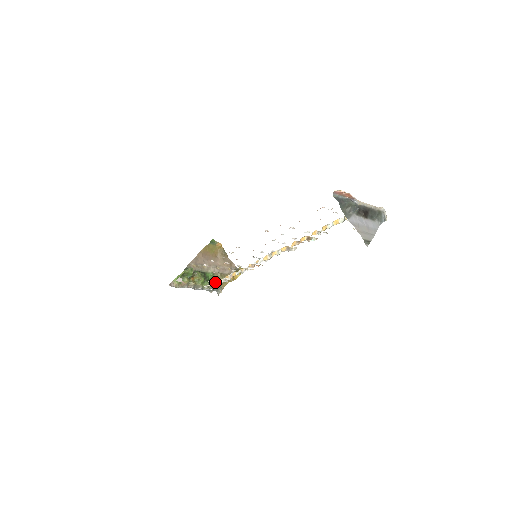
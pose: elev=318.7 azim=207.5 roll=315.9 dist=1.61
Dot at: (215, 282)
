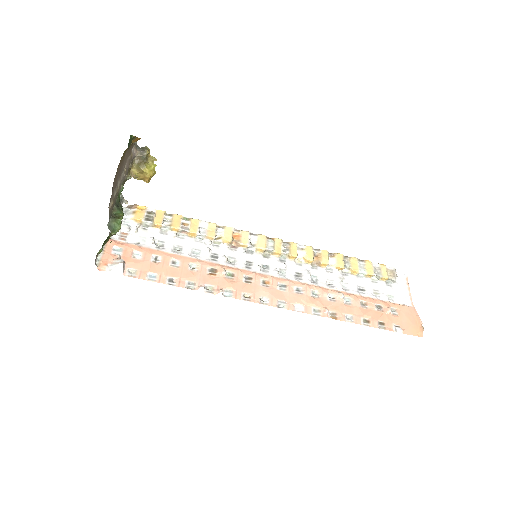
Dot at: (146, 224)
